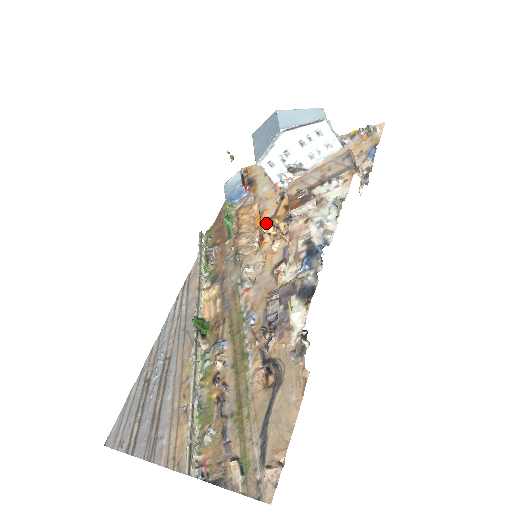
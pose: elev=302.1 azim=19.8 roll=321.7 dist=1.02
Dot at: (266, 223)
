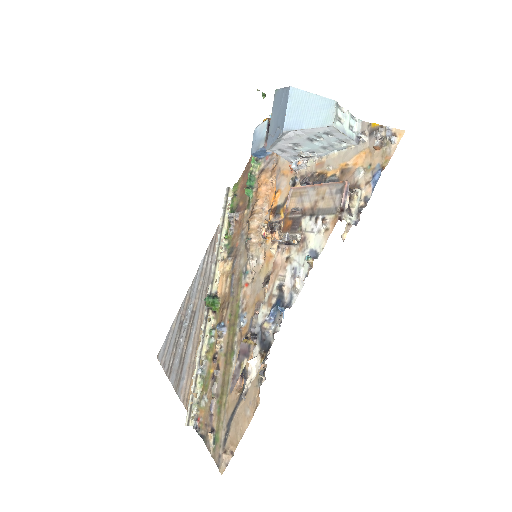
Dot at: (275, 211)
